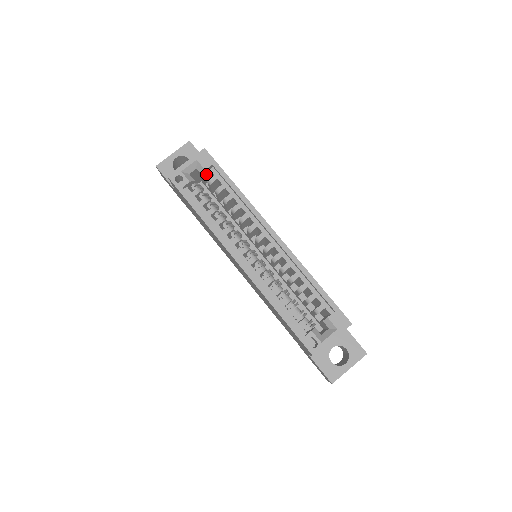
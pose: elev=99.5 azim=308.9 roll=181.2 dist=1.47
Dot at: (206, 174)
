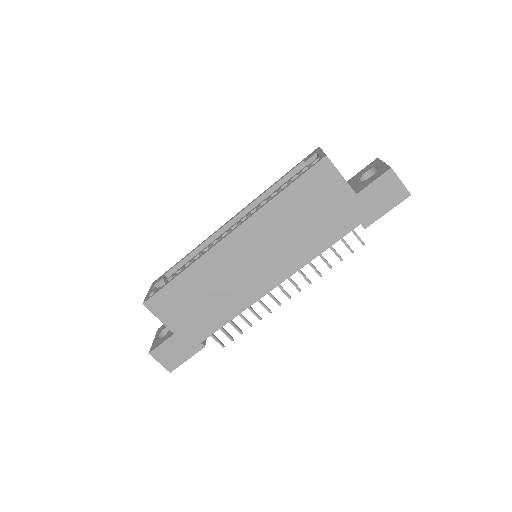
Dot at: occluded
